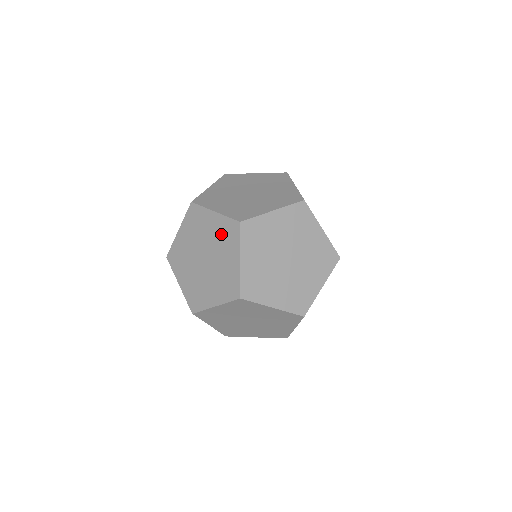
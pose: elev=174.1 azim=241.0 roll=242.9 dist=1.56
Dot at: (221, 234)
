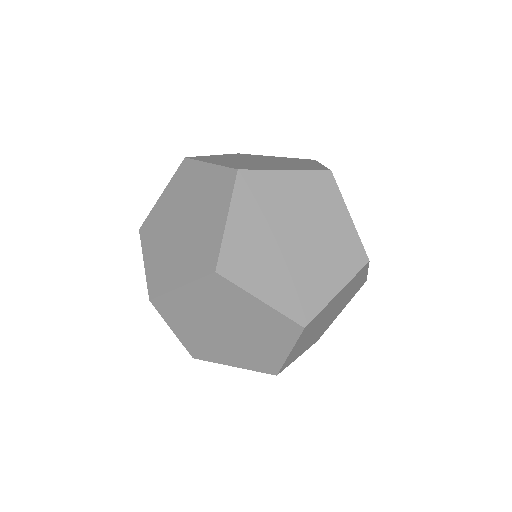
Dot at: (211, 189)
